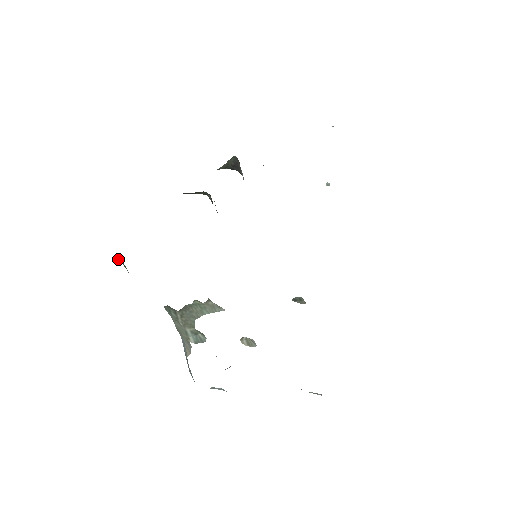
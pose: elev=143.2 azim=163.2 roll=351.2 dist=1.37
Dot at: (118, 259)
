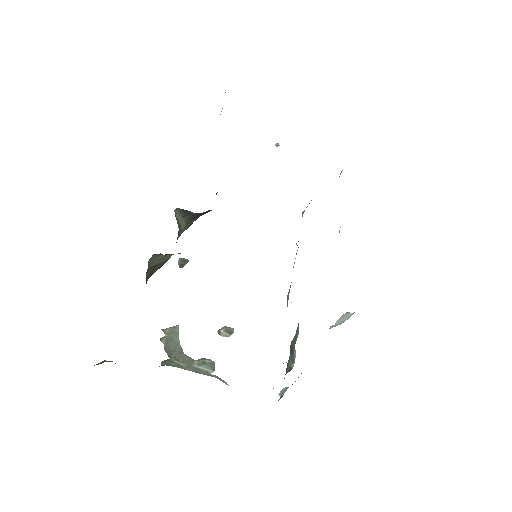
Dot at: (104, 361)
